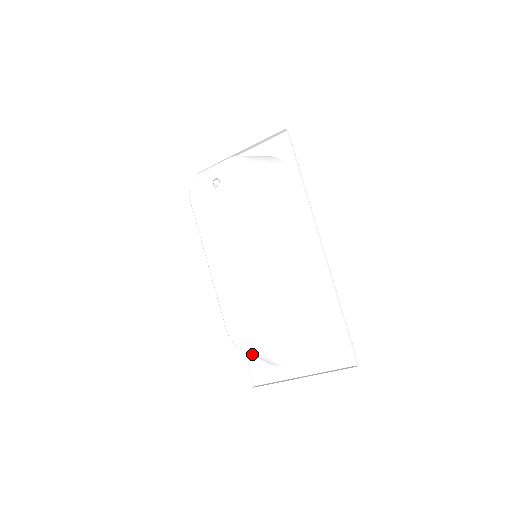
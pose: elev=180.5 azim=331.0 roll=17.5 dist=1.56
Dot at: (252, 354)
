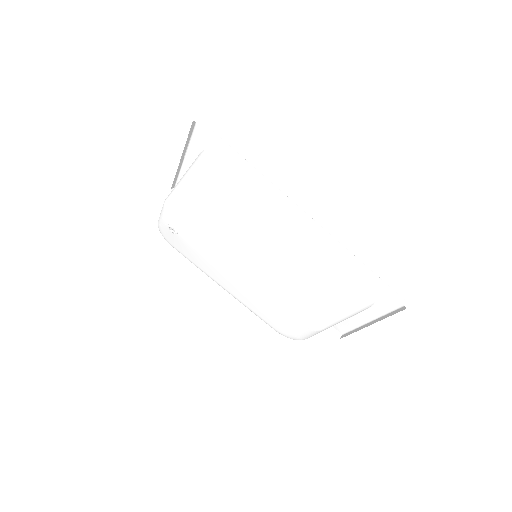
Dot at: occluded
